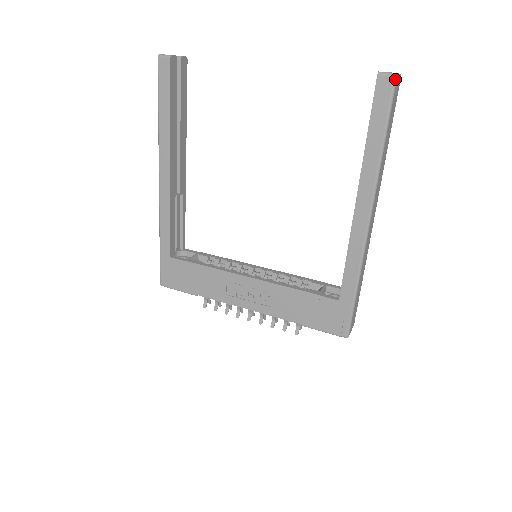
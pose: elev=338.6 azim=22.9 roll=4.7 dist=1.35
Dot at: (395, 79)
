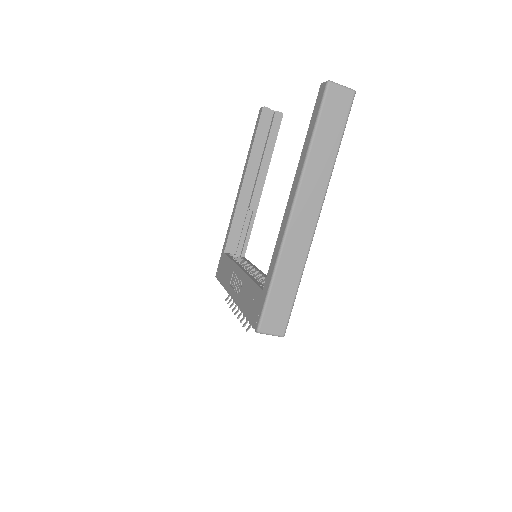
Dot at: (327, 84)
